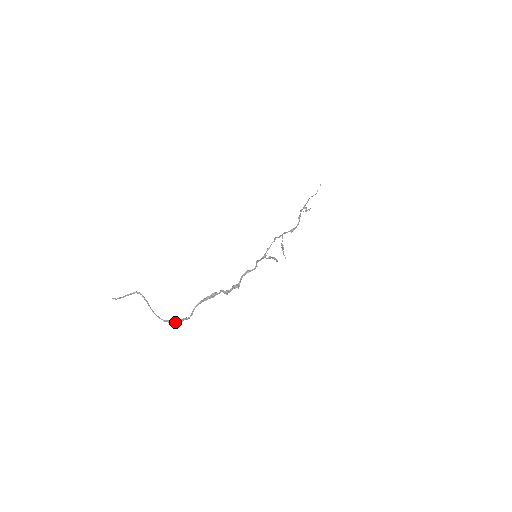
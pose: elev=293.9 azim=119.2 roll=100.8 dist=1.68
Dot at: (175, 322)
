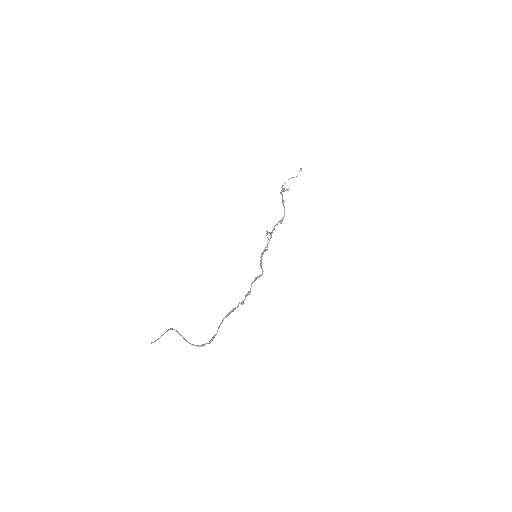
Dot at: occluded
